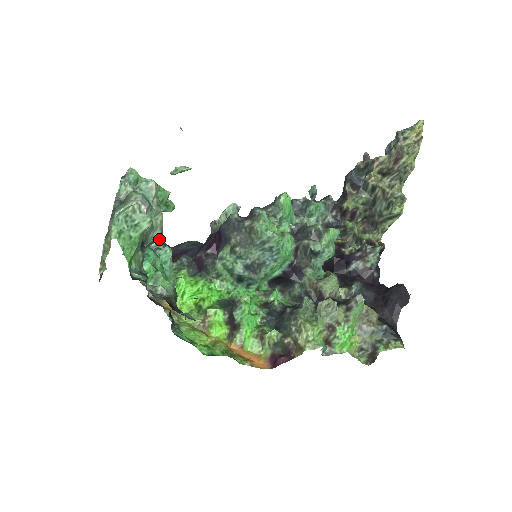
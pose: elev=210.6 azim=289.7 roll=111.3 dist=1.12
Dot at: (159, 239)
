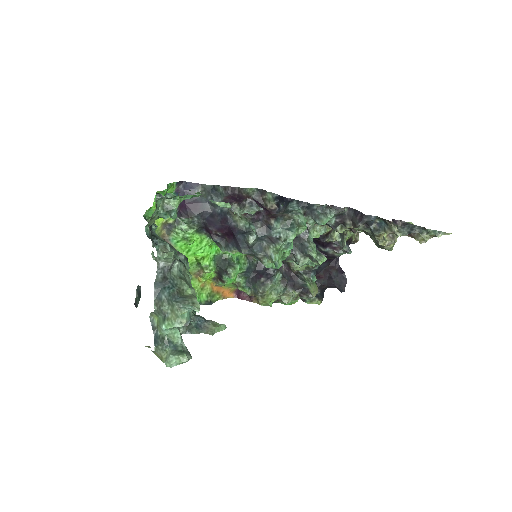
Dot at: occluded
